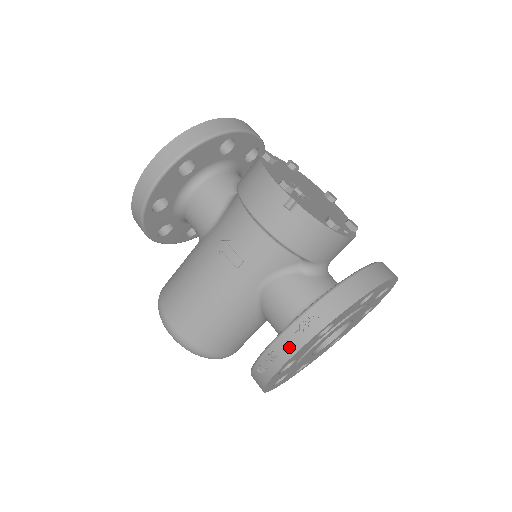
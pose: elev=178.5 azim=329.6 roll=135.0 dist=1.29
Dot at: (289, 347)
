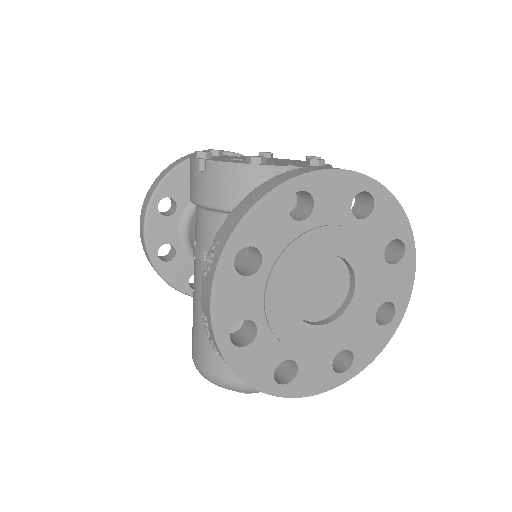
Dot at: (206, 296)
